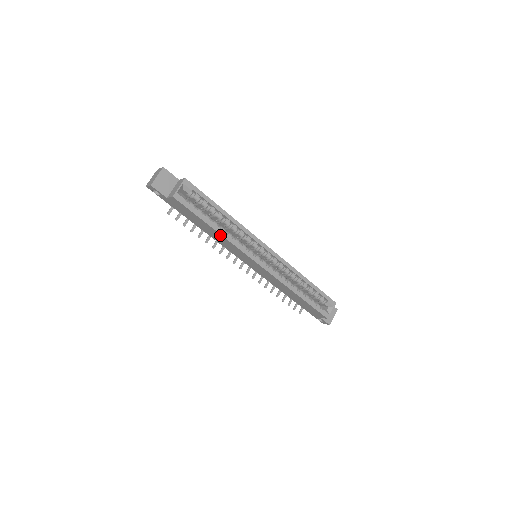
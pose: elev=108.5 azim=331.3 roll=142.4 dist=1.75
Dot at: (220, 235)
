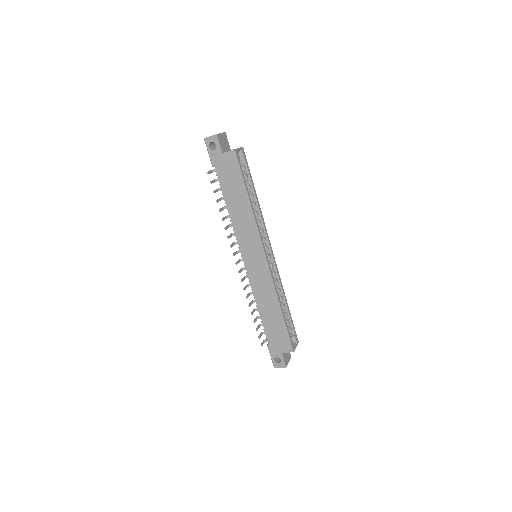
Dot at: (249, 209)
